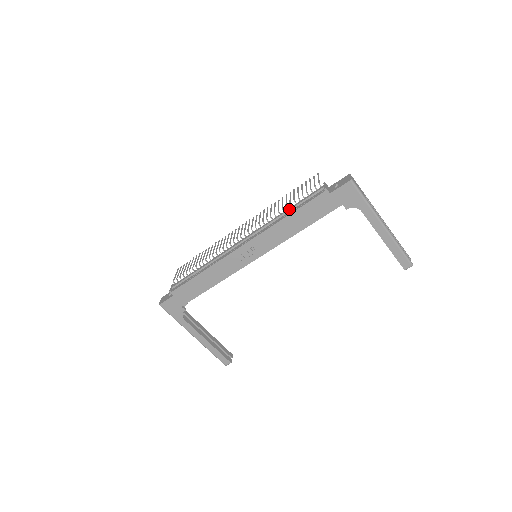
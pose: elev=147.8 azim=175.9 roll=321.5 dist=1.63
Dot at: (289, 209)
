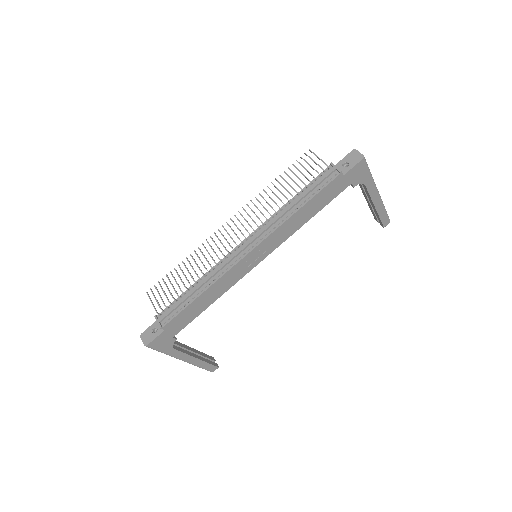
Dot at: (299, 199)
